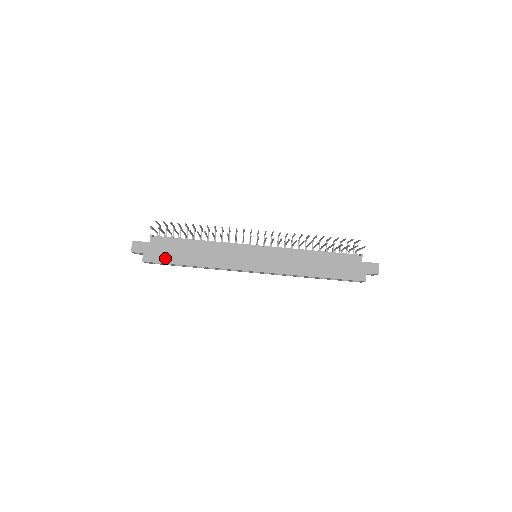
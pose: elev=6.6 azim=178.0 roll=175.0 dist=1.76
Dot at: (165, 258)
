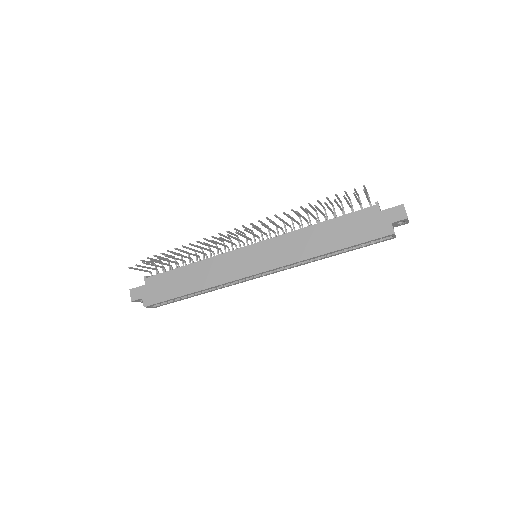
Dot at: (163, 295)
